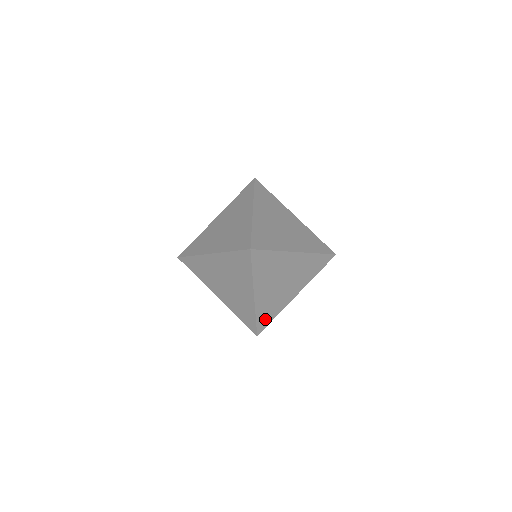
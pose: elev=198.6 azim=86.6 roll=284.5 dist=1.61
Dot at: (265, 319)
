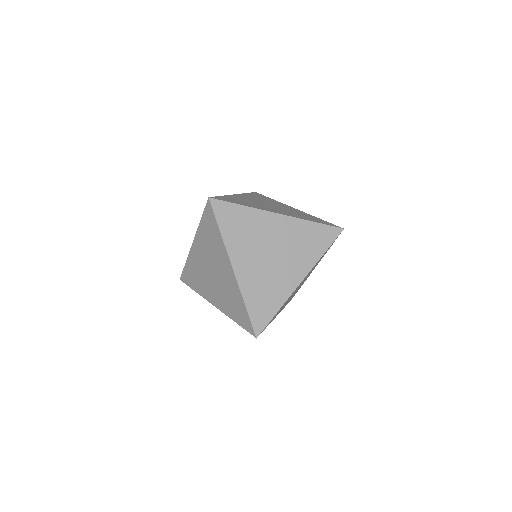
Dot at: (261, 311)
